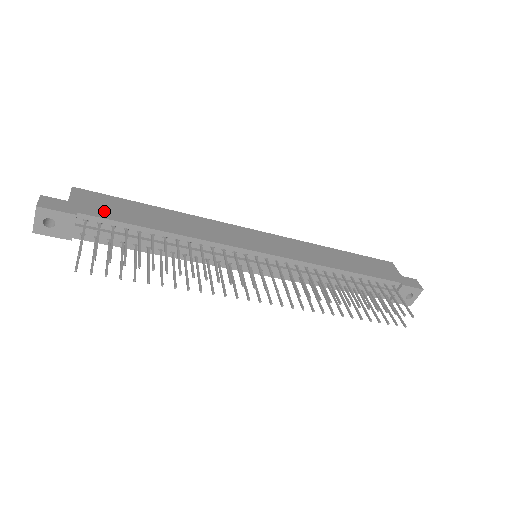
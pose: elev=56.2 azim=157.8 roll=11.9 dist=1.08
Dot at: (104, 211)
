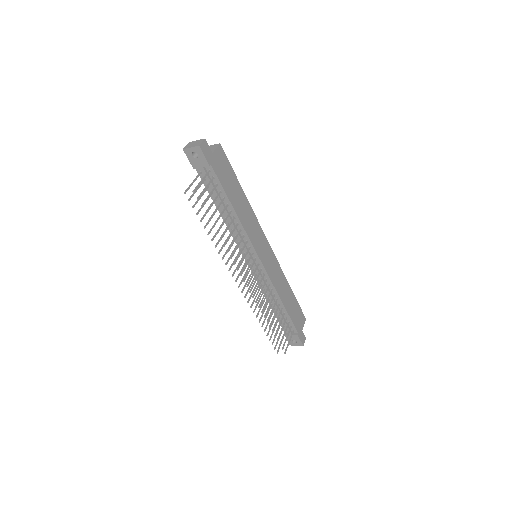
Dot at: (221, 173)
